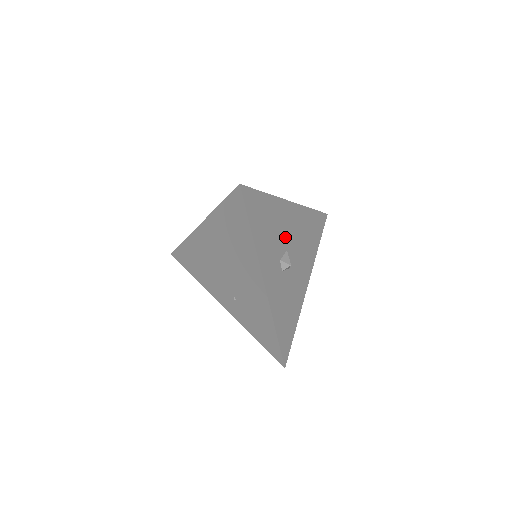
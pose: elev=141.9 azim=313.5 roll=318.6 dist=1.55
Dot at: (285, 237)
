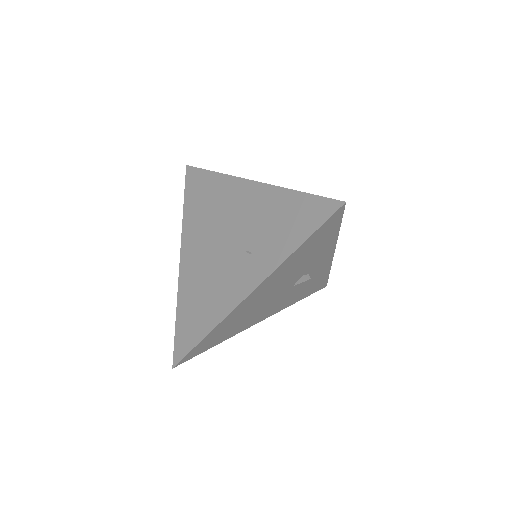
Dot at: occluded
